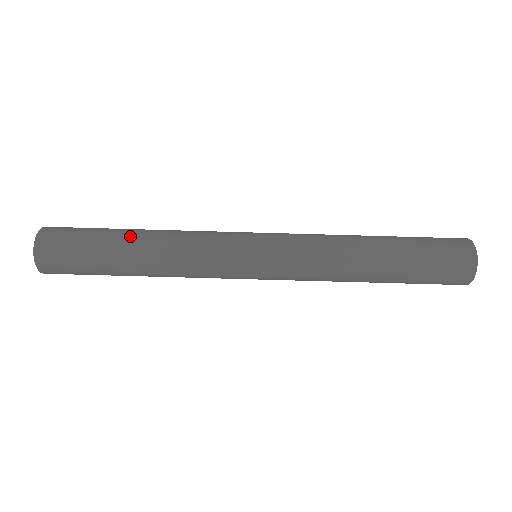
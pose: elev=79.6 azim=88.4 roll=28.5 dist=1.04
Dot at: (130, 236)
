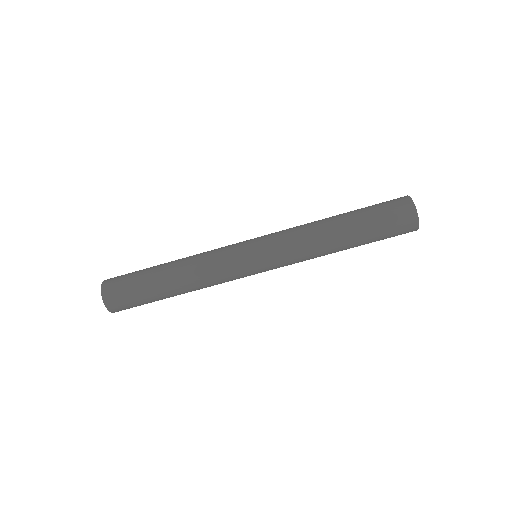
Dot at: (167, 286)
